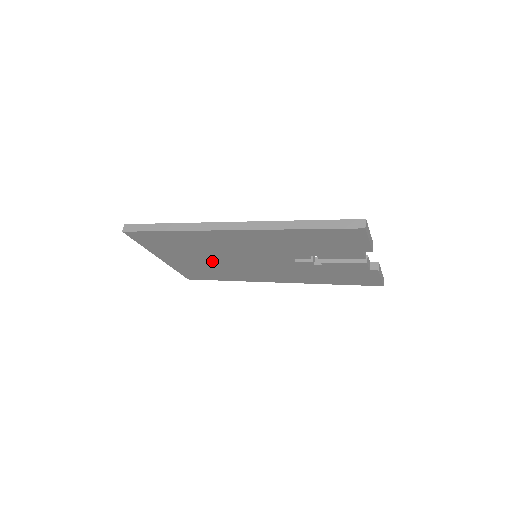
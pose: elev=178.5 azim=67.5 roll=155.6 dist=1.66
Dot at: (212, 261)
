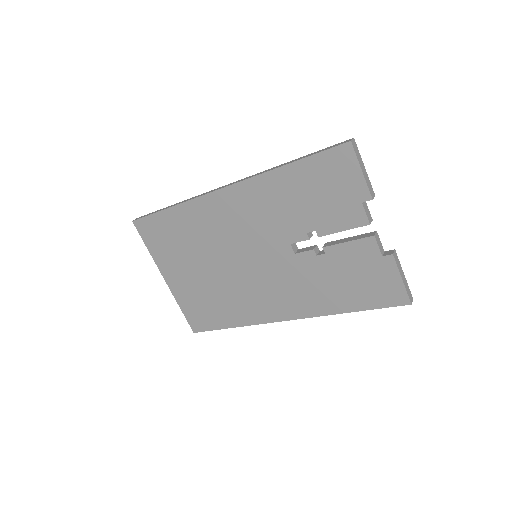
Dot at: (213, 274)
